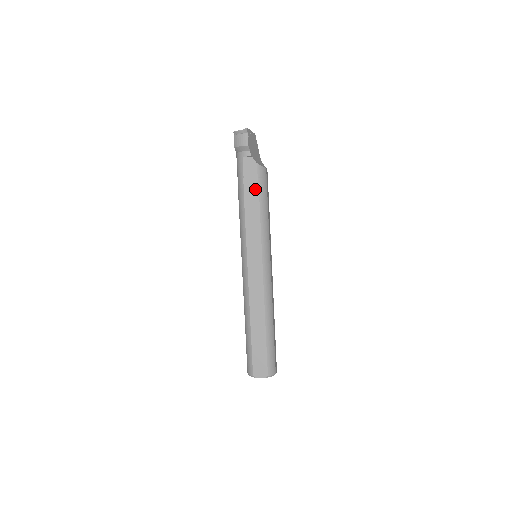
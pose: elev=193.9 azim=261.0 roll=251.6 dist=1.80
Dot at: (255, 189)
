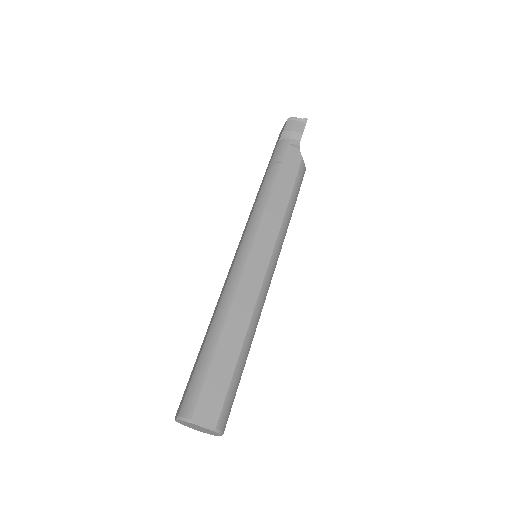
Dot at: (291, 179)
